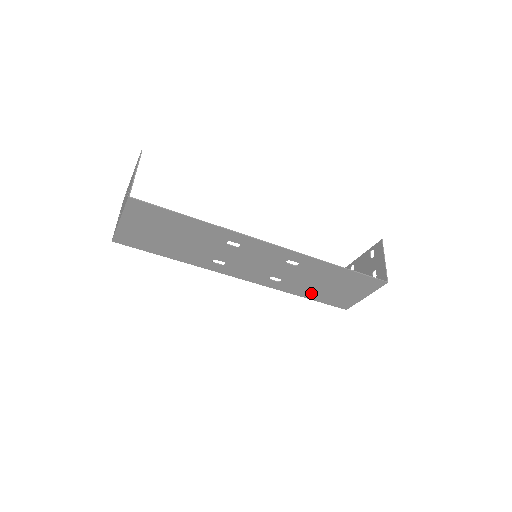
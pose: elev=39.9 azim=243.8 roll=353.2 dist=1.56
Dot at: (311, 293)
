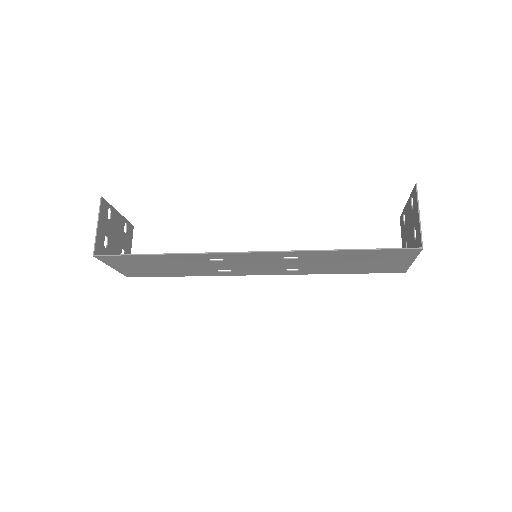
Dot at: (345, 270)
